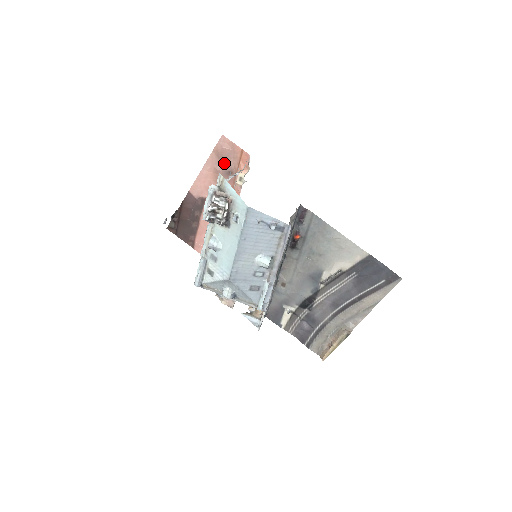
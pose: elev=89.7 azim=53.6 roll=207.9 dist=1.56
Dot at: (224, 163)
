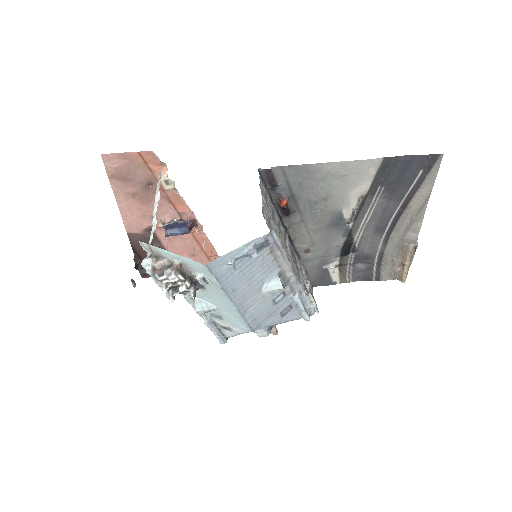
Dot at: (133, 180)
